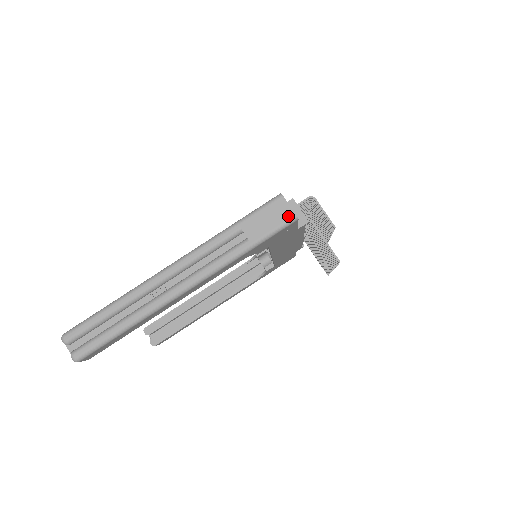
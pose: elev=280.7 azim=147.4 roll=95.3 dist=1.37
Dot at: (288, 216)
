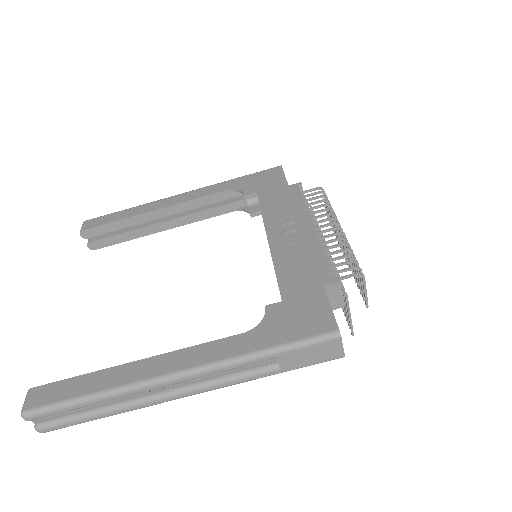
Dot at: (336, 356)
